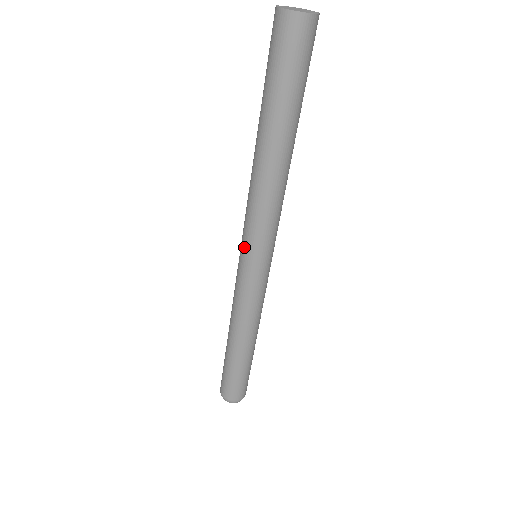
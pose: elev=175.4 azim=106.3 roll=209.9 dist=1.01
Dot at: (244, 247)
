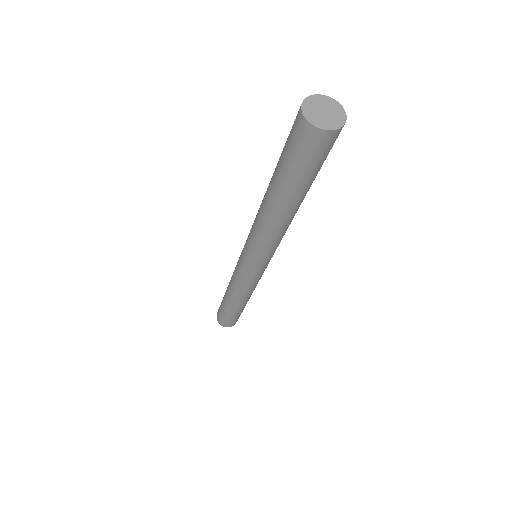
Dot at: (245, 255)
